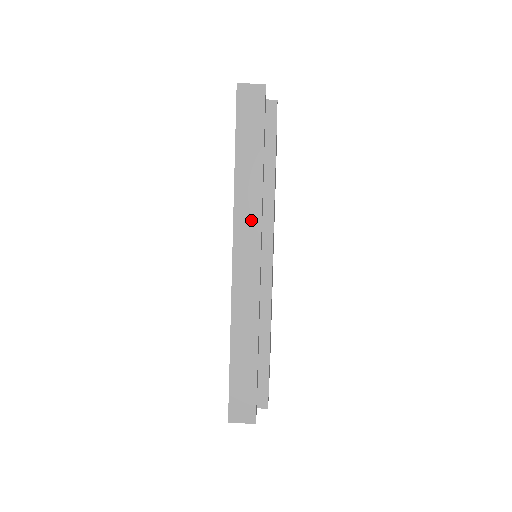
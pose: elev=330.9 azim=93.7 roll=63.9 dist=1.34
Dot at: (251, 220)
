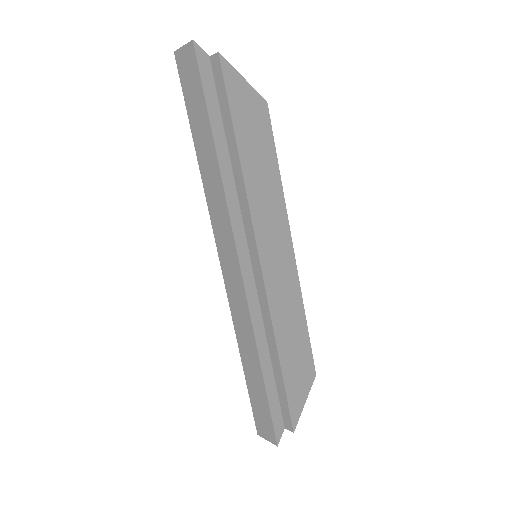
Dot at: (222, 220)
